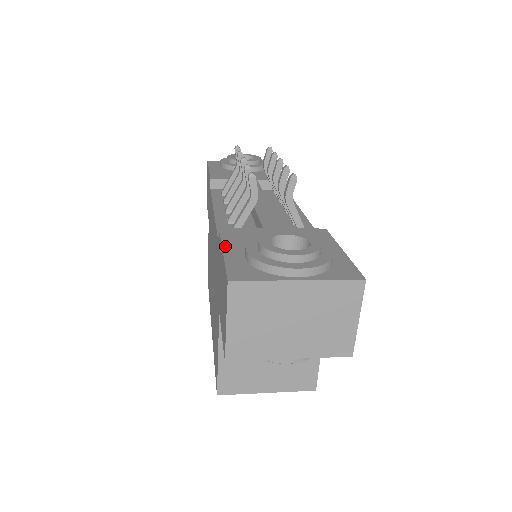
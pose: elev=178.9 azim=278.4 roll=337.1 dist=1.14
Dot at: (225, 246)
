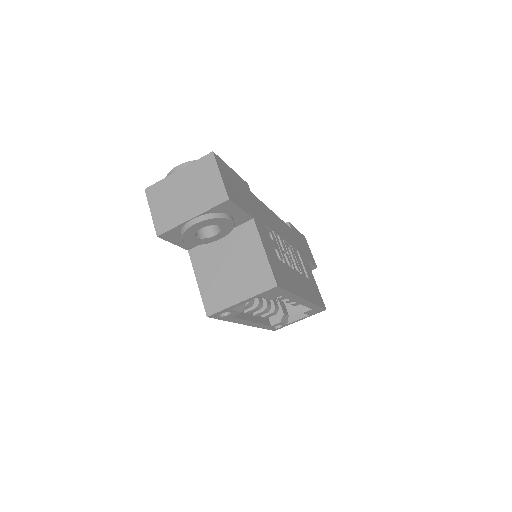
Dot at: occluded
